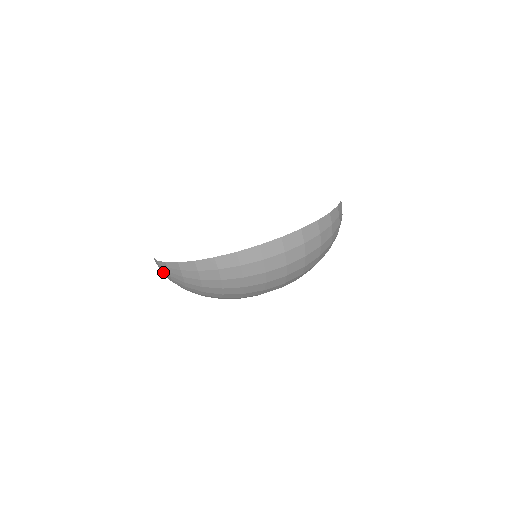
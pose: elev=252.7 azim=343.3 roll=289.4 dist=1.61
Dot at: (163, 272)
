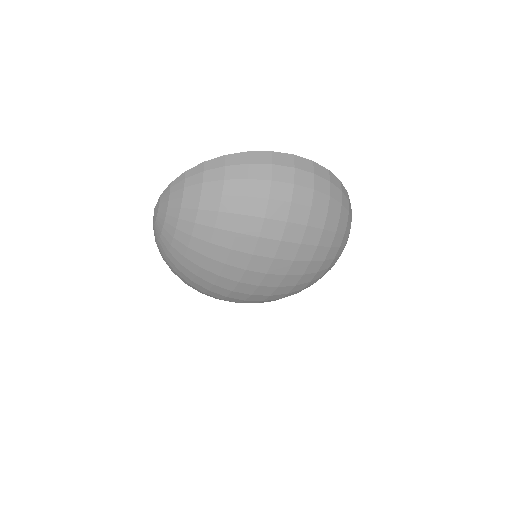
Dot at: (160, 210)
